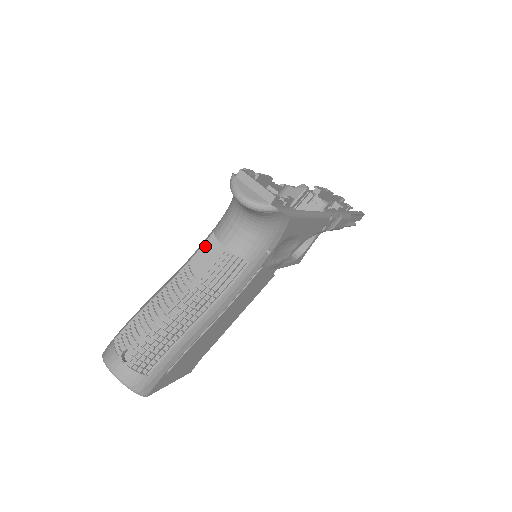
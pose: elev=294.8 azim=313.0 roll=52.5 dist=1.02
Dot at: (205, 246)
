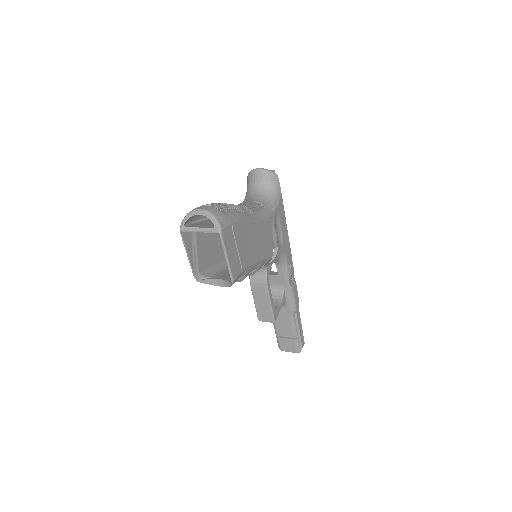
Dot at: occluded
